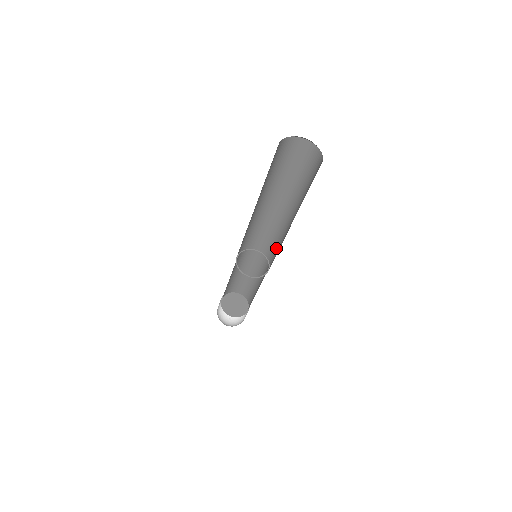
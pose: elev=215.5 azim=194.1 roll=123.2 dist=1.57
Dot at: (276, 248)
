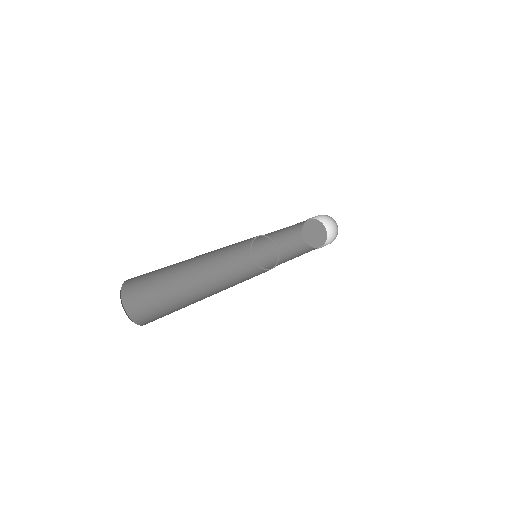
Dot at: occluded
